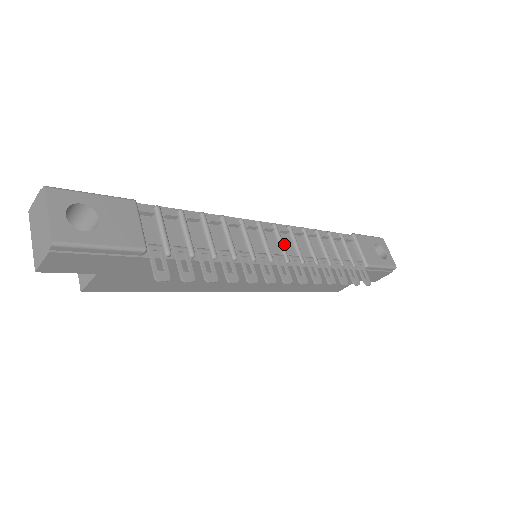
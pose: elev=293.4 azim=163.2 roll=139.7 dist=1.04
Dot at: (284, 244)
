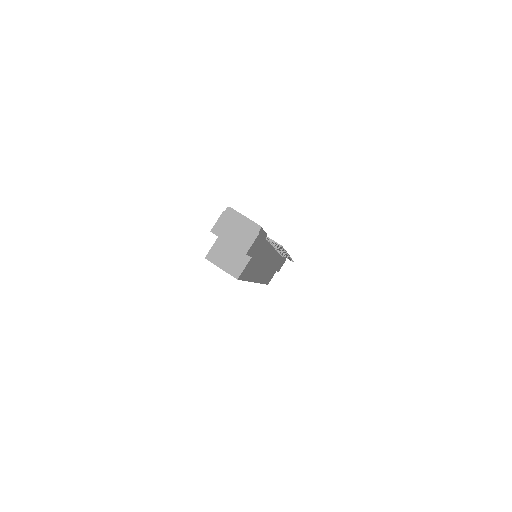
Dot at: occluded
